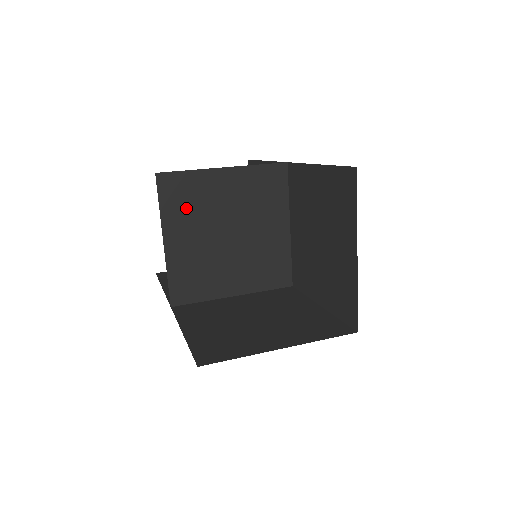
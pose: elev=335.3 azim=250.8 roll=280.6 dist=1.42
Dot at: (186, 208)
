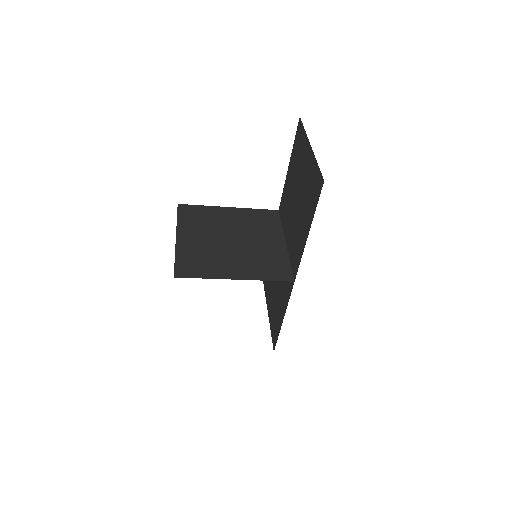
Dot at: (198, 222)
